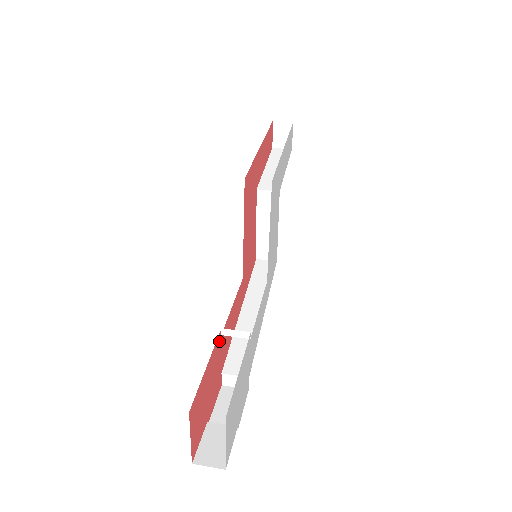
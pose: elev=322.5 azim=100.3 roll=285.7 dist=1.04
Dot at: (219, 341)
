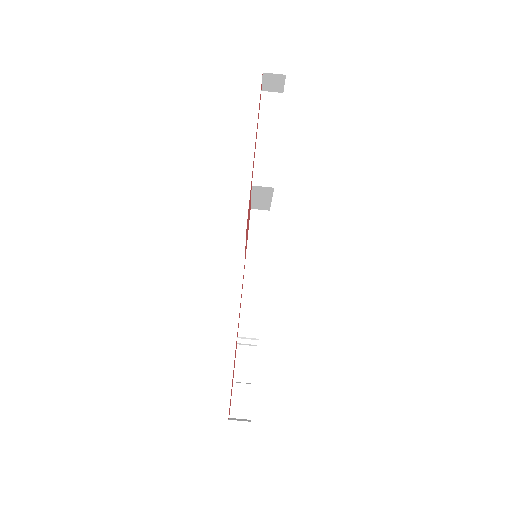
Dot at: occluded
